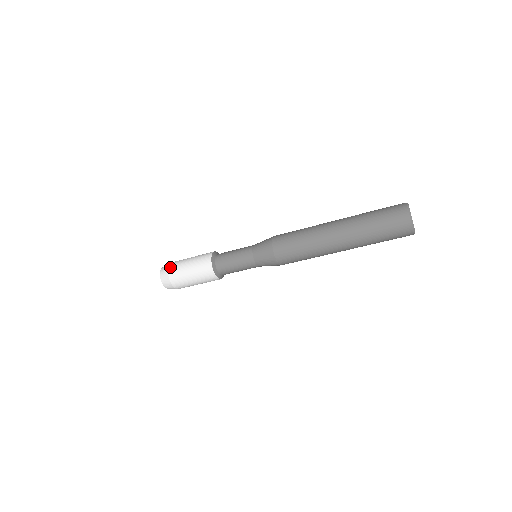
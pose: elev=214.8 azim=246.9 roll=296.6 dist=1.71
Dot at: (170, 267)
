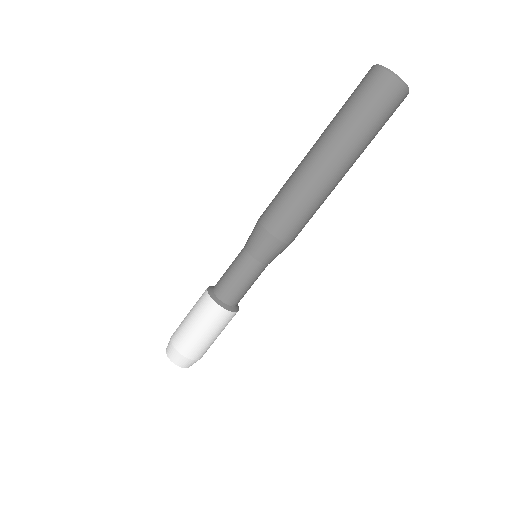
Dot at: occluded
